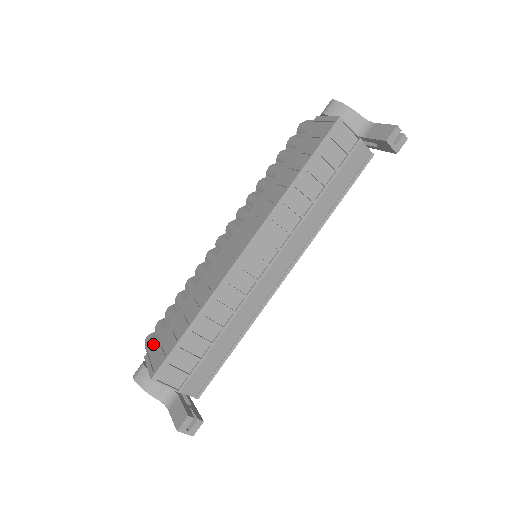
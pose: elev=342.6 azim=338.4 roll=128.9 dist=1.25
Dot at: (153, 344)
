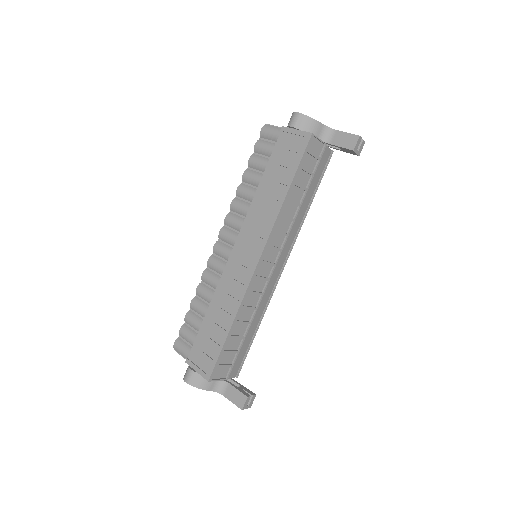
Dot at: (187, 349)
